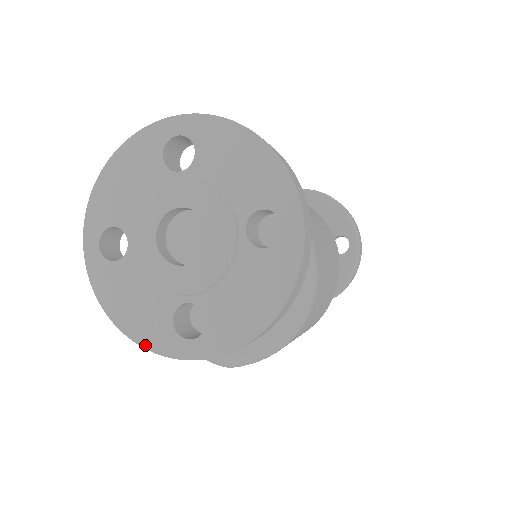
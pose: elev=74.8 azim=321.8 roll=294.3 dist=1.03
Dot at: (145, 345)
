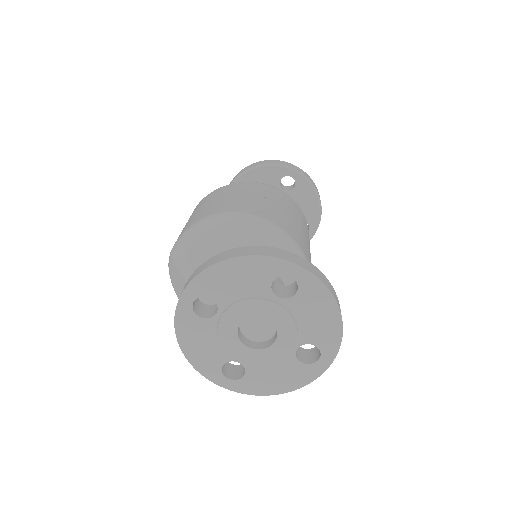
Dot at: (196, 368)
